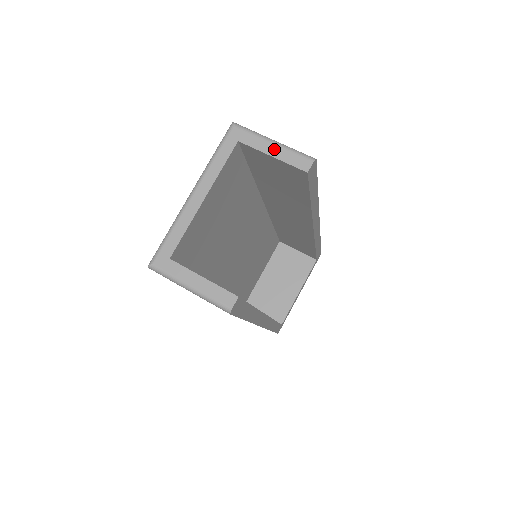
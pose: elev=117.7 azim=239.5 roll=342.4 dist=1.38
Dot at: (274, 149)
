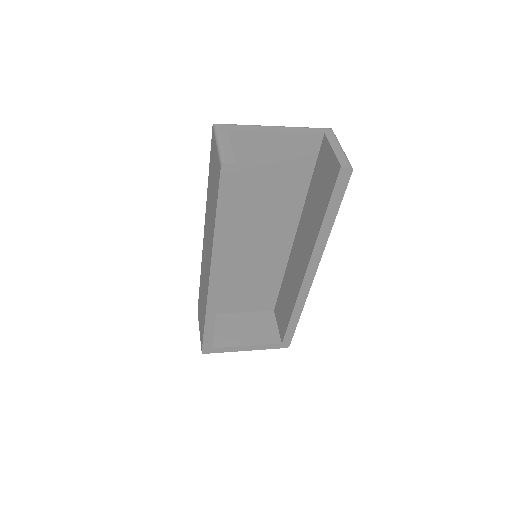
Dot at: (338, 148)
